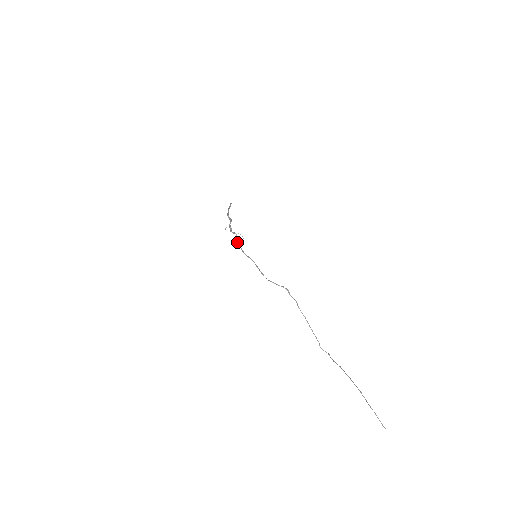
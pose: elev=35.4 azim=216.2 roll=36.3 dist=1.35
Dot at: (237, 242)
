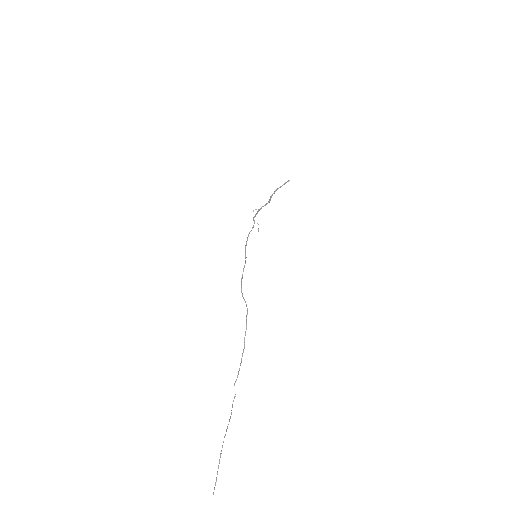
Dot at: (249, 232)
